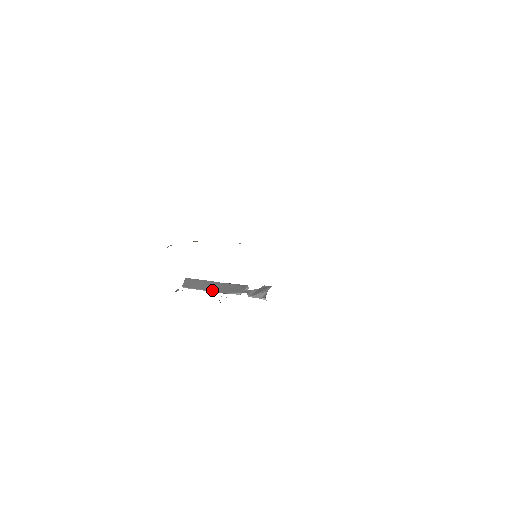
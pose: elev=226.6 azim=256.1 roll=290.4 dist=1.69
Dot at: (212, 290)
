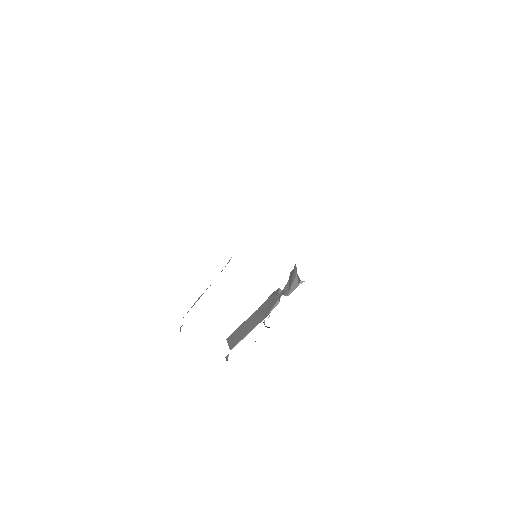
Dot at: (254, 325)
